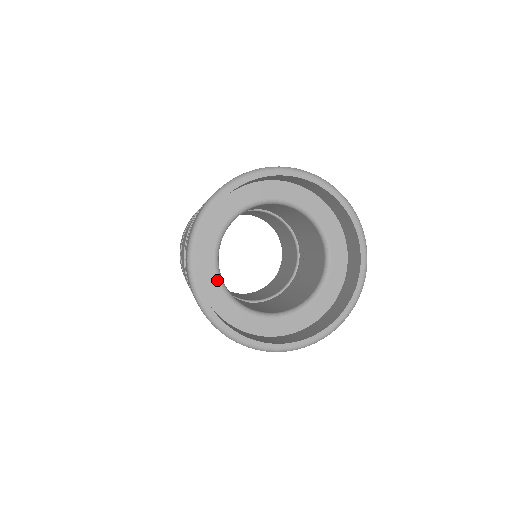
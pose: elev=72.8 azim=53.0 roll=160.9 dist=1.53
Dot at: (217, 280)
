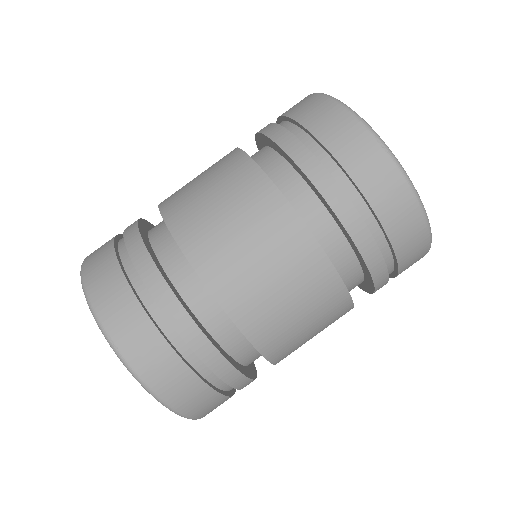
Dot at: occluded
